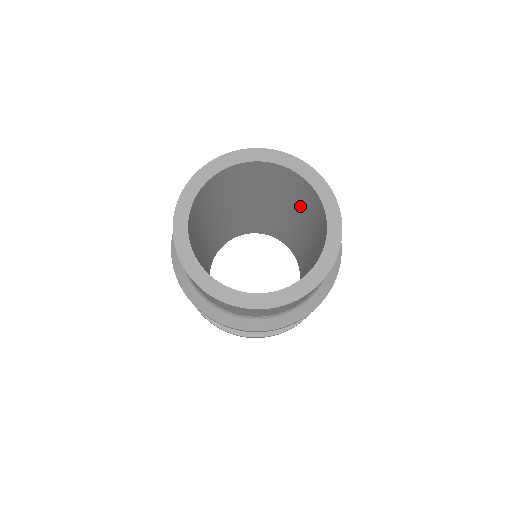
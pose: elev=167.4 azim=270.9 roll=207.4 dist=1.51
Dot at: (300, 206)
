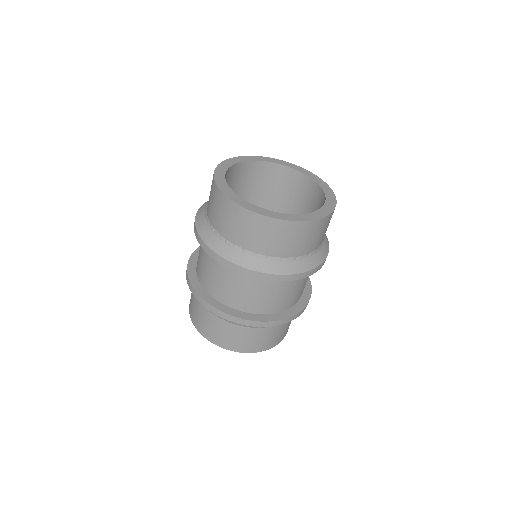
Dot at: (268, 203)
